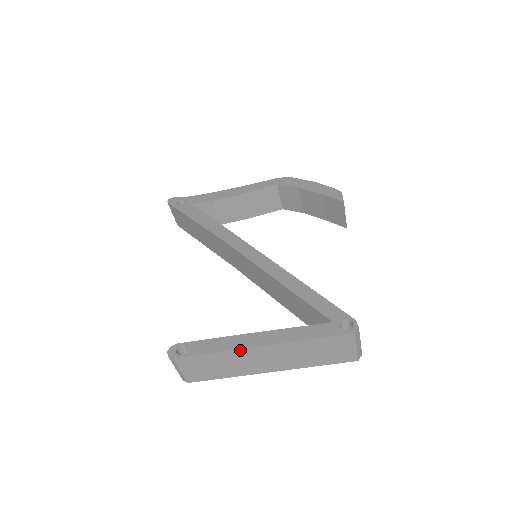
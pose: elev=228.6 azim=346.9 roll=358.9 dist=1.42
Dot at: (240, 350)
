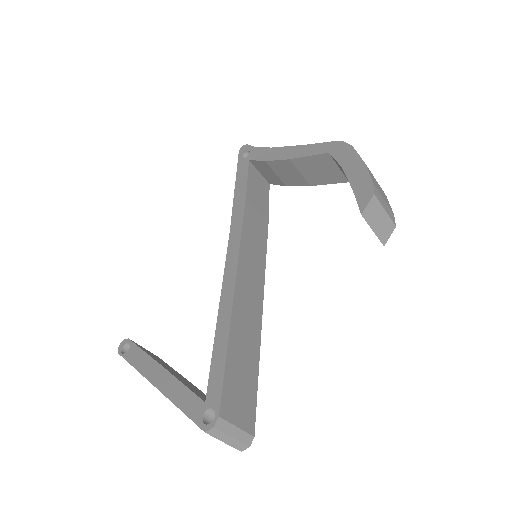
Dot at: (145, 377)
